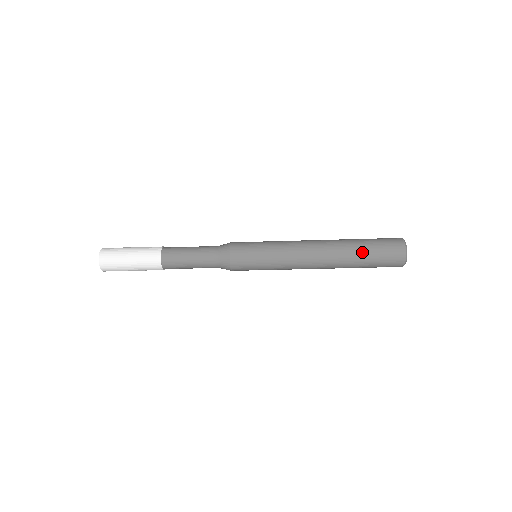
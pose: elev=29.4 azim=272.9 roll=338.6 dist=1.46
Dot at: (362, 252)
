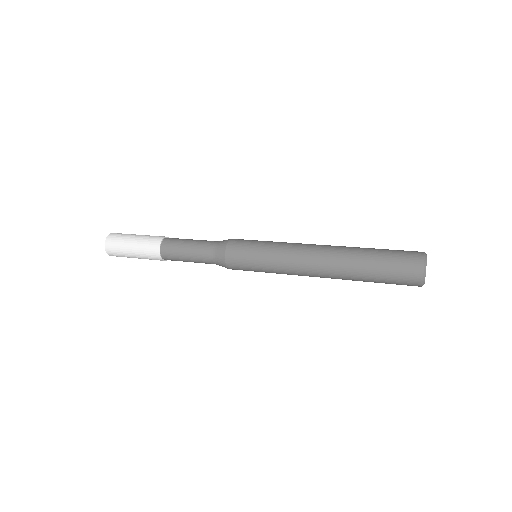
Dot at: occluded
